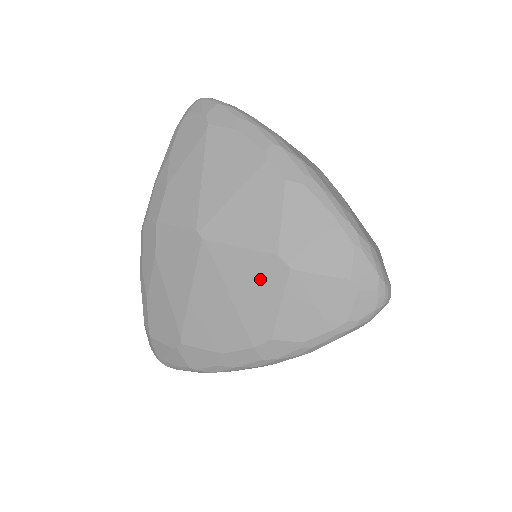
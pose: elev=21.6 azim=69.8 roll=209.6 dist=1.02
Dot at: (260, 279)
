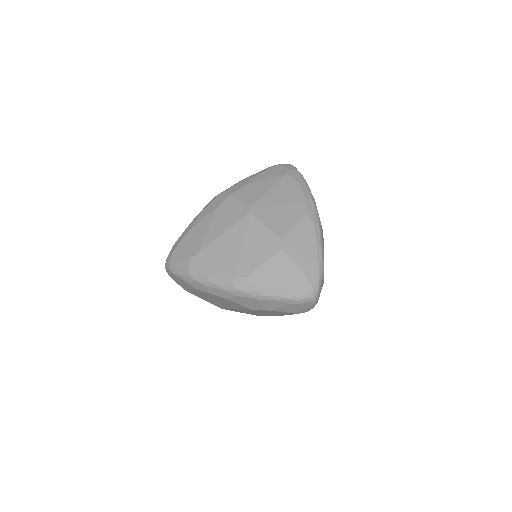
Dot at: (264, 245)
